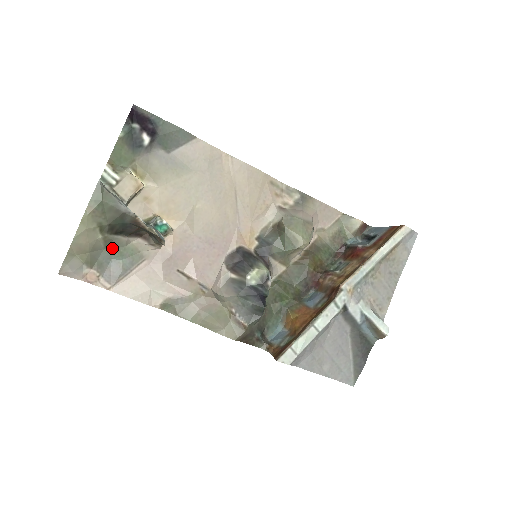
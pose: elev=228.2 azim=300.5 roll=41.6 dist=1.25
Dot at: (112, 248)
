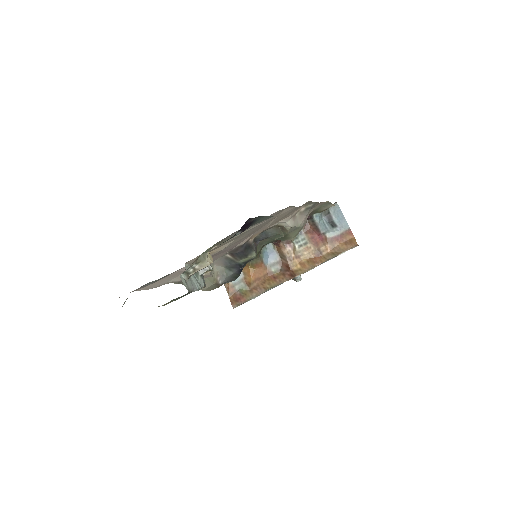
Dot at: occluded
